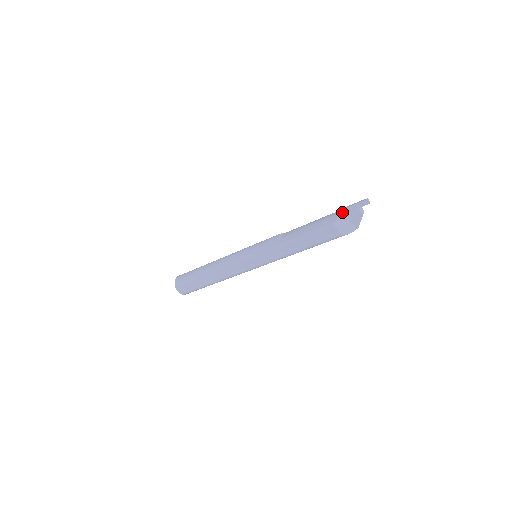
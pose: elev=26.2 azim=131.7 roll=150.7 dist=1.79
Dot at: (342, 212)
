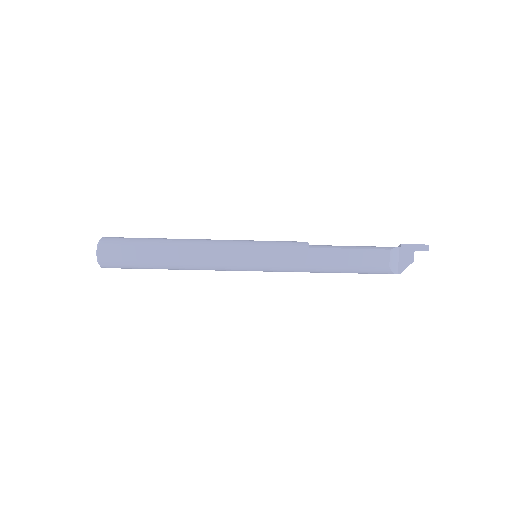
Dot at: occluded
